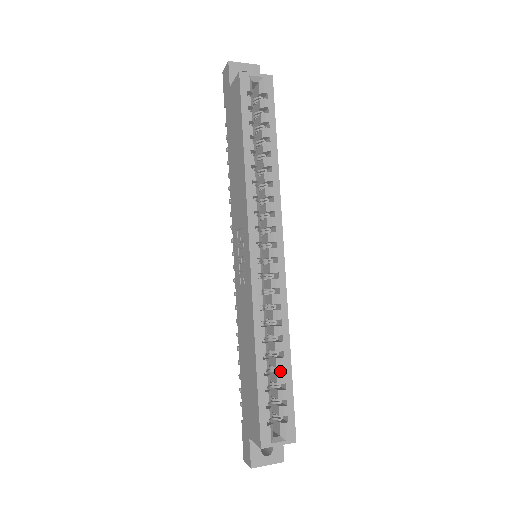
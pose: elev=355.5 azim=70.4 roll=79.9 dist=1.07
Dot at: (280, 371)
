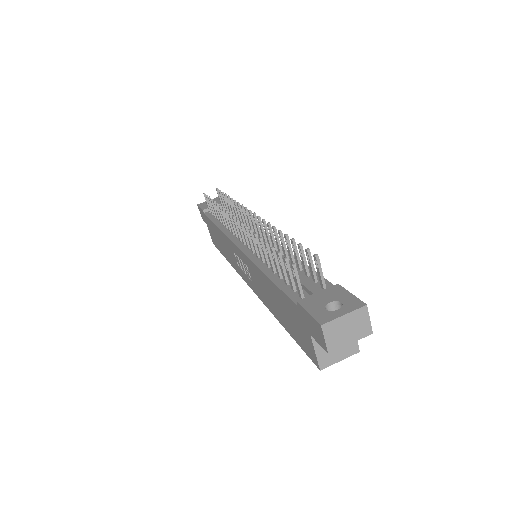
Dot at: occluded
